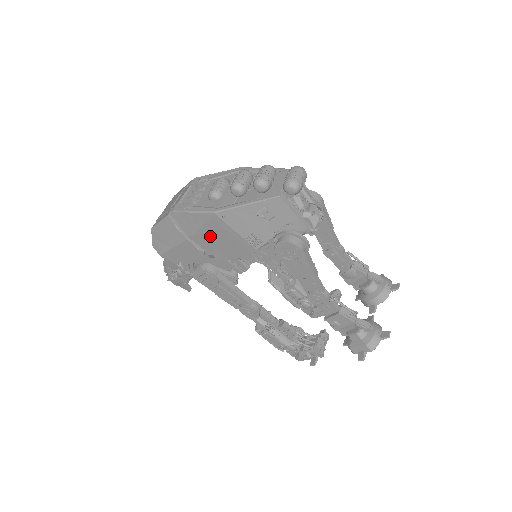
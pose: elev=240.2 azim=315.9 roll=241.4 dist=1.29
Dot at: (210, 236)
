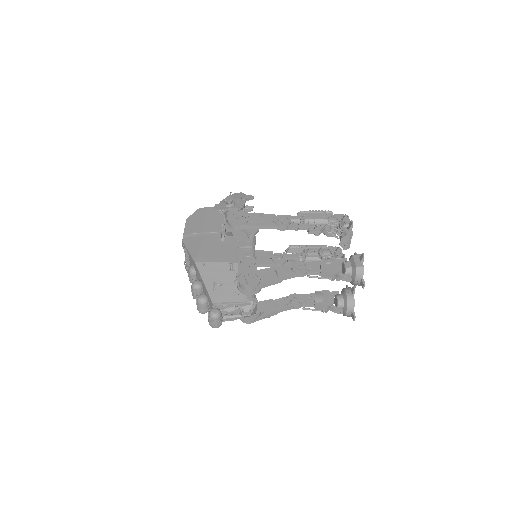
Dot at: occluded
